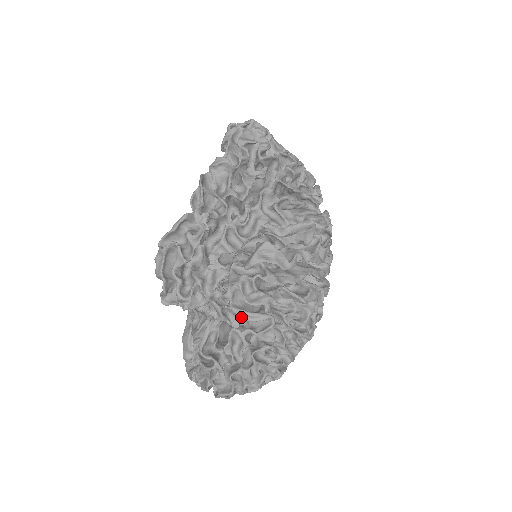
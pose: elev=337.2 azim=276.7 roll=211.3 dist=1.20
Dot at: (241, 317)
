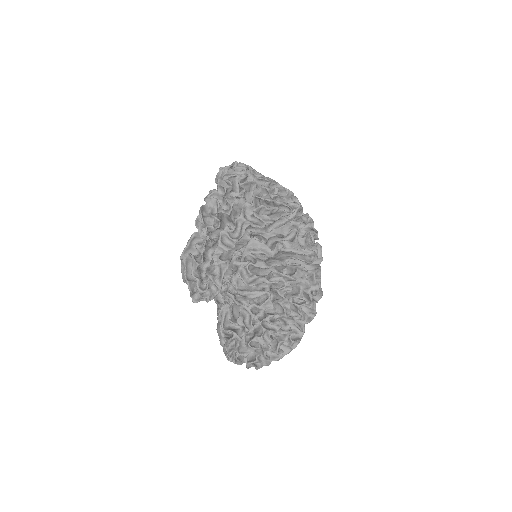
Dot at: (246, 297)
